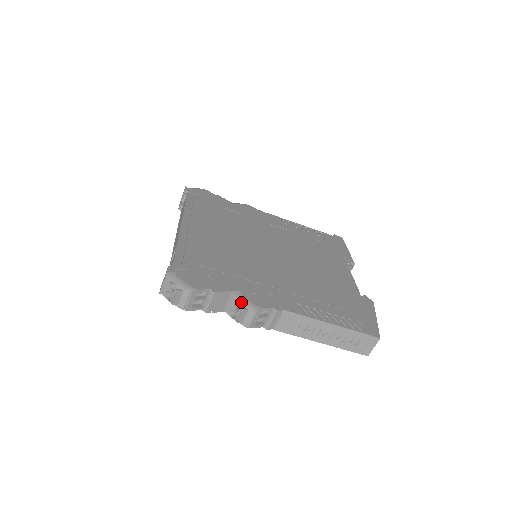
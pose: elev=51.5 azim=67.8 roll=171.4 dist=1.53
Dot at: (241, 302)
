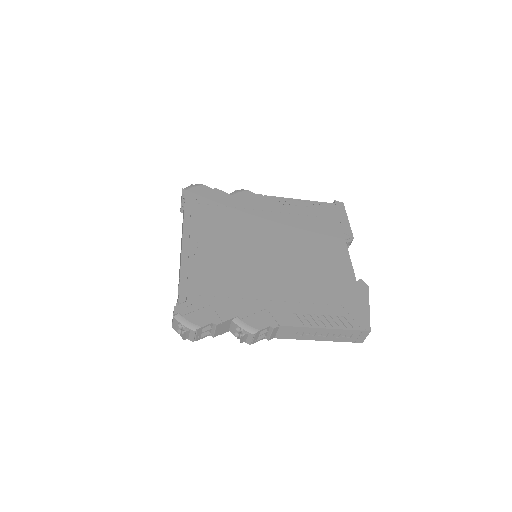
Dot at: (241, 328)
